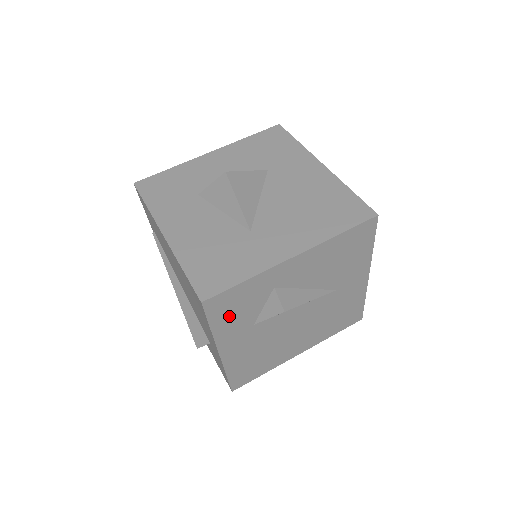
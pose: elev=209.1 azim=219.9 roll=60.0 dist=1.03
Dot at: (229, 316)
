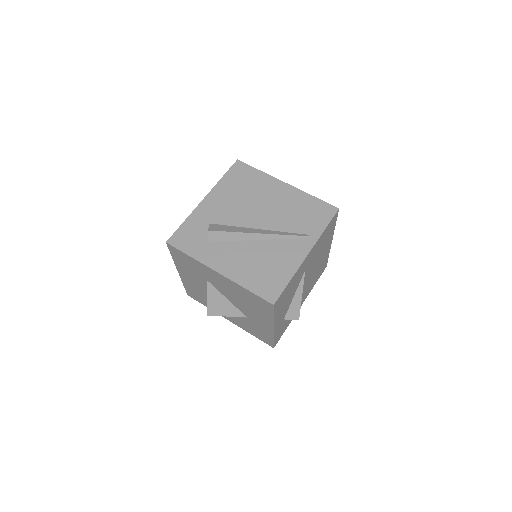
Dot at: (286, 326)
